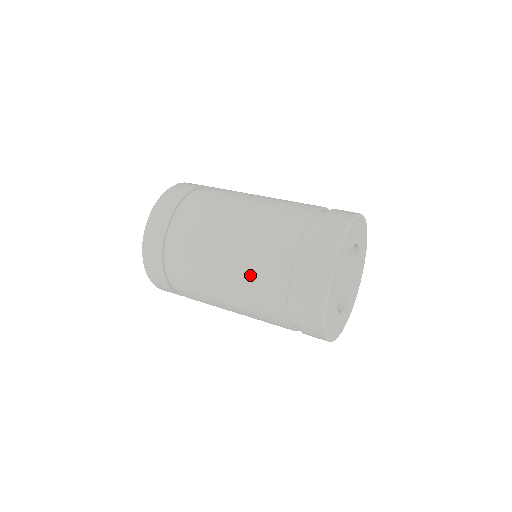
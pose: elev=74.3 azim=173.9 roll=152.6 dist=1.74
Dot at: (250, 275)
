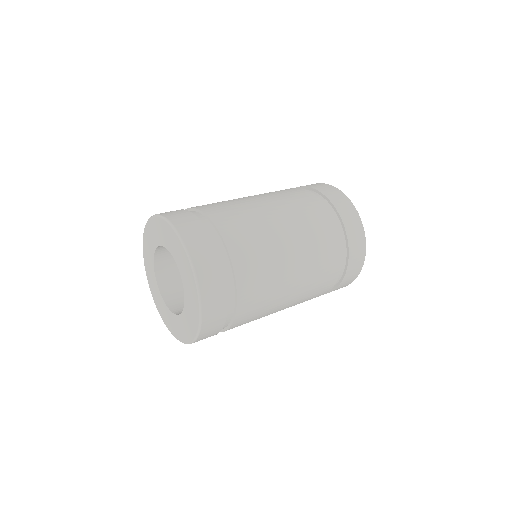
Dot at: (301, 302)
